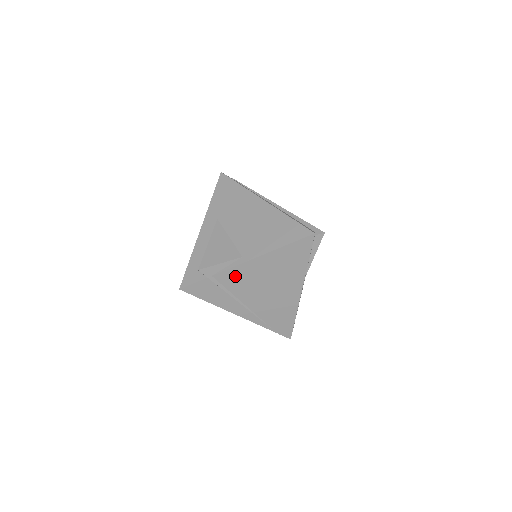
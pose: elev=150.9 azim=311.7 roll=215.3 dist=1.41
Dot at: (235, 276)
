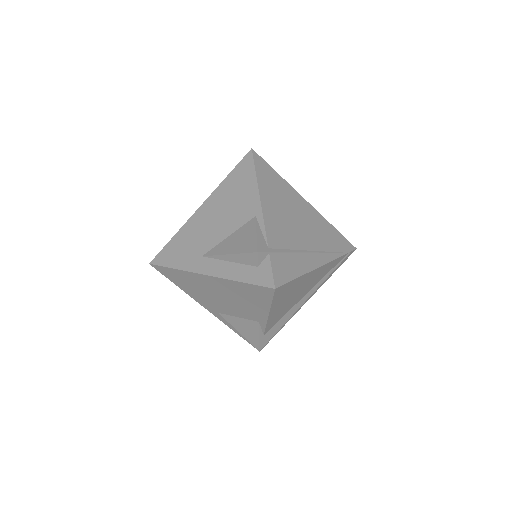
Dot at: (275, 232)
